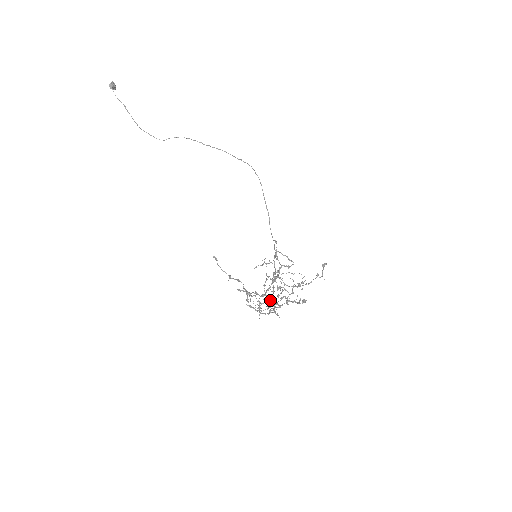
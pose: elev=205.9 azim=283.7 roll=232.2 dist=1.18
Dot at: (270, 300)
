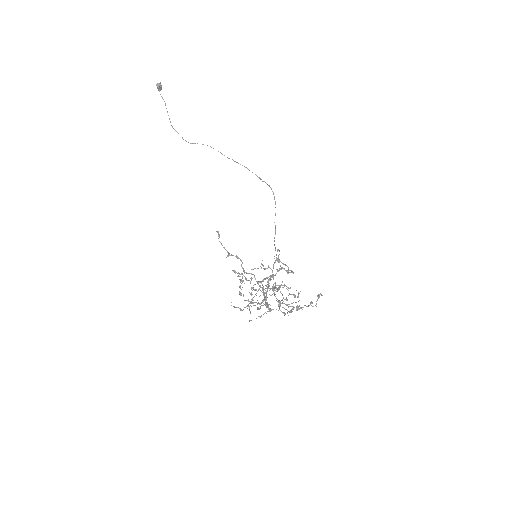
Dot at: (264, 292)
